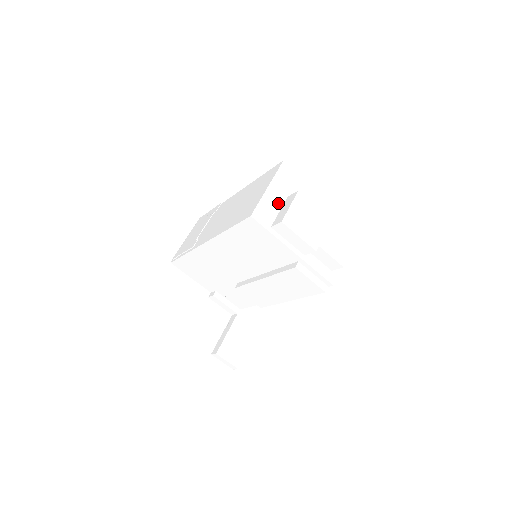
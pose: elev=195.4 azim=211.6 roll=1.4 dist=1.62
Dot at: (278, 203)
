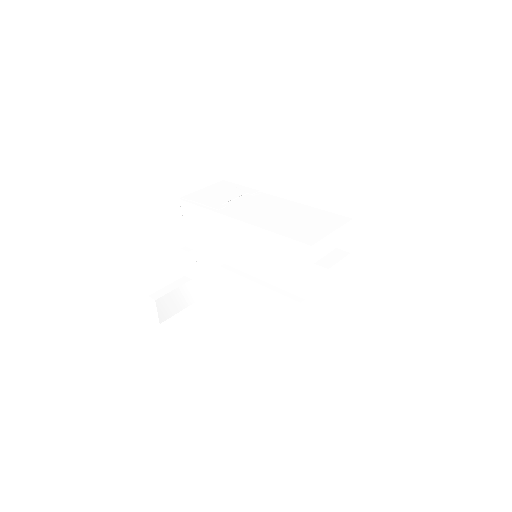
Dot at: (329, 248)
